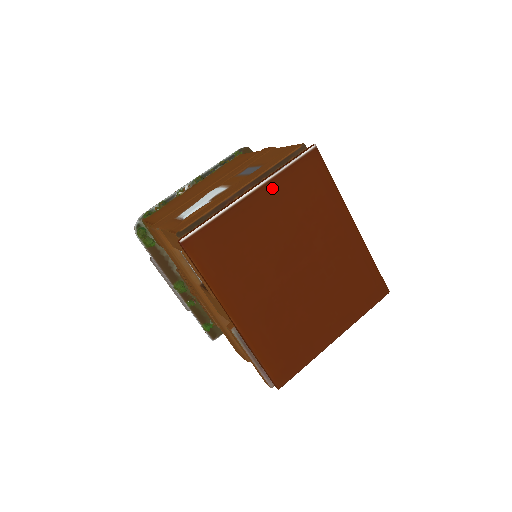
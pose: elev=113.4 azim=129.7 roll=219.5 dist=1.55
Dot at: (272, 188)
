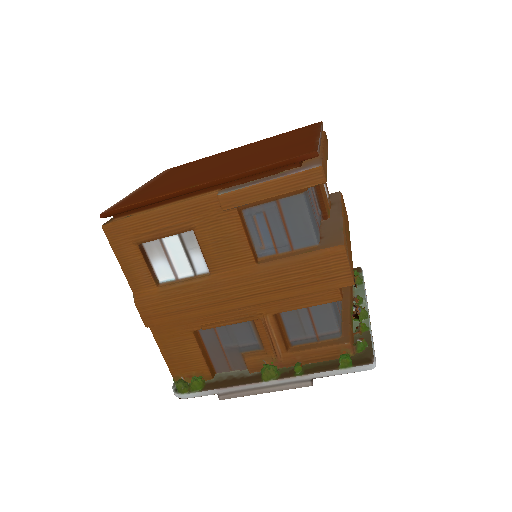
Dot at: occluded
